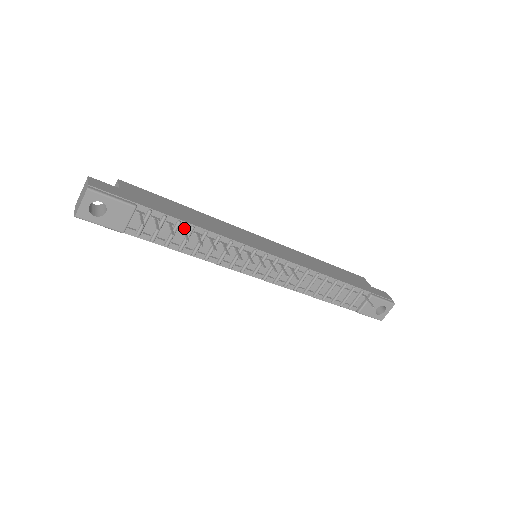
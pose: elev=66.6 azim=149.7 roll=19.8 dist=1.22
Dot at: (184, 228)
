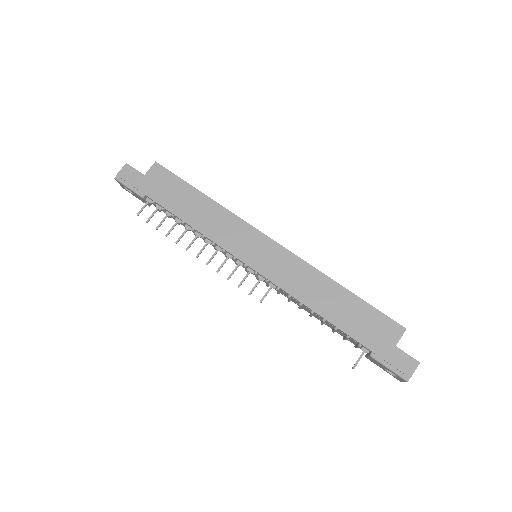
Dot at: (178, 220)
